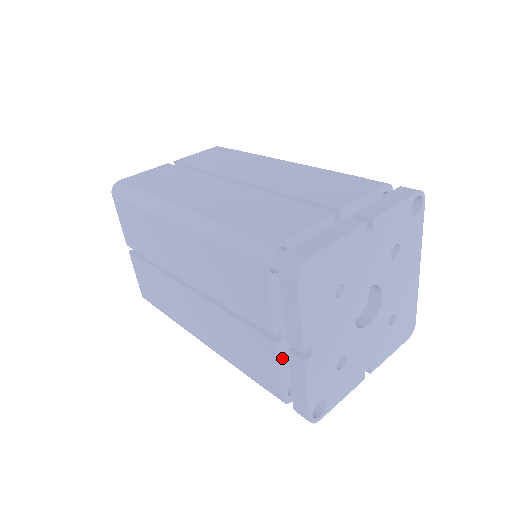
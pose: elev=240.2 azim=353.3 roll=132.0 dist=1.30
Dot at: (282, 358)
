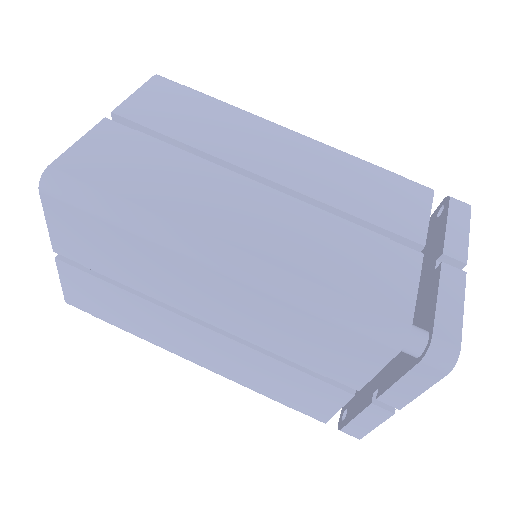
Dot at: occluded
